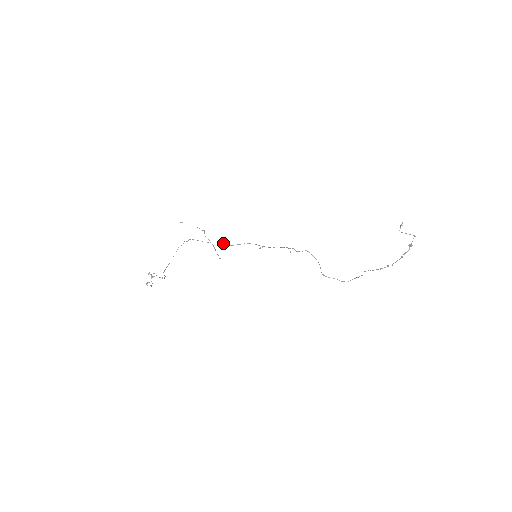
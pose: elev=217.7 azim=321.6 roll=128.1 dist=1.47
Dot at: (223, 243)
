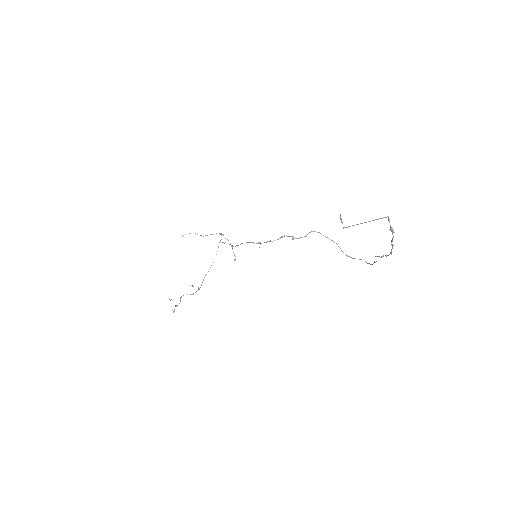
Dot at: (229, 244)
